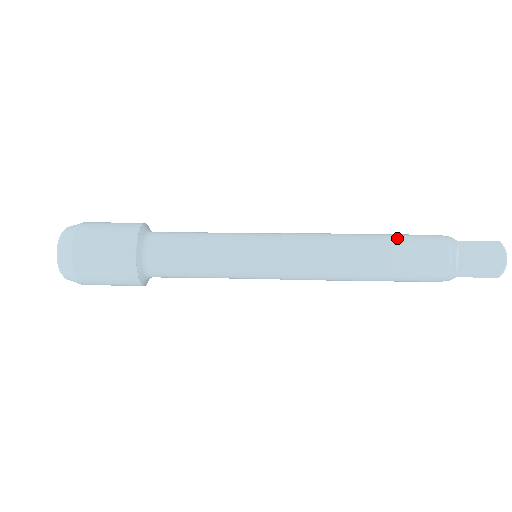
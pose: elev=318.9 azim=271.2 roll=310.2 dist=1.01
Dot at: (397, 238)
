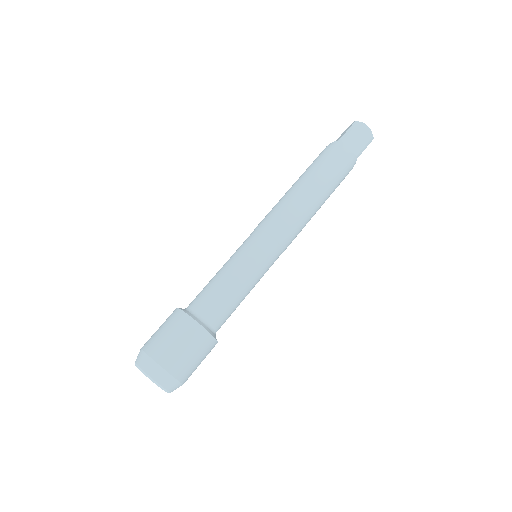
Dot at: (313, 168)
